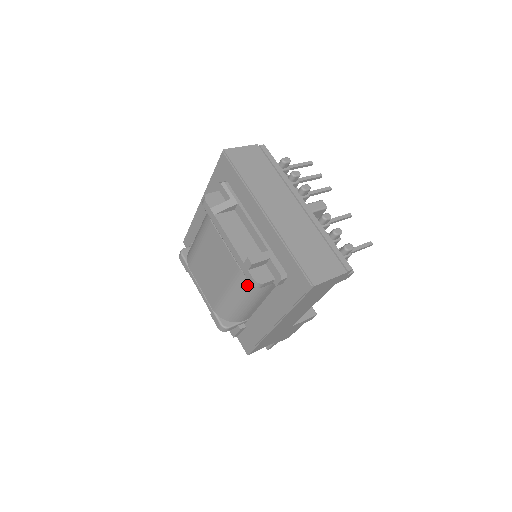
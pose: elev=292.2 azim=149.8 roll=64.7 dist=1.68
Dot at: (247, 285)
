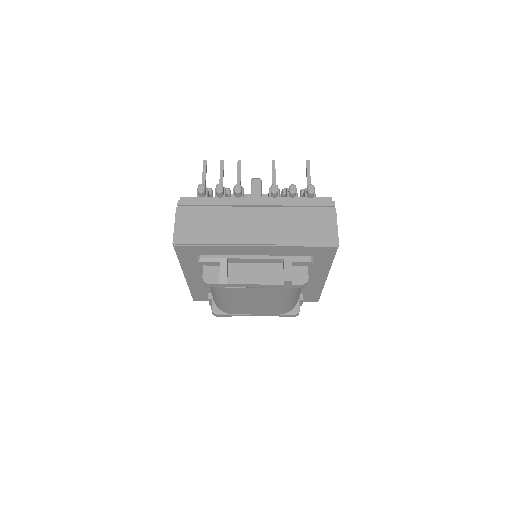
Dot at: (295, 288)
